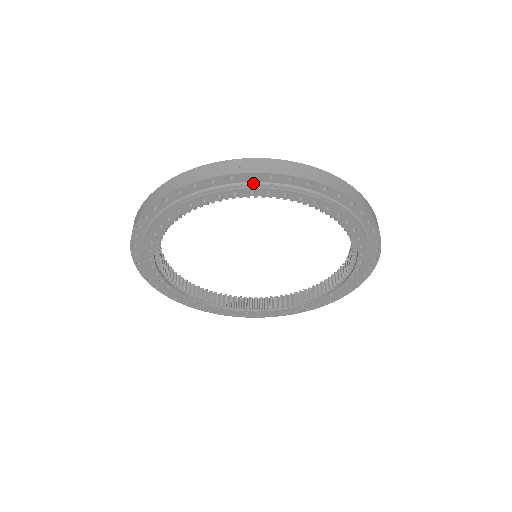
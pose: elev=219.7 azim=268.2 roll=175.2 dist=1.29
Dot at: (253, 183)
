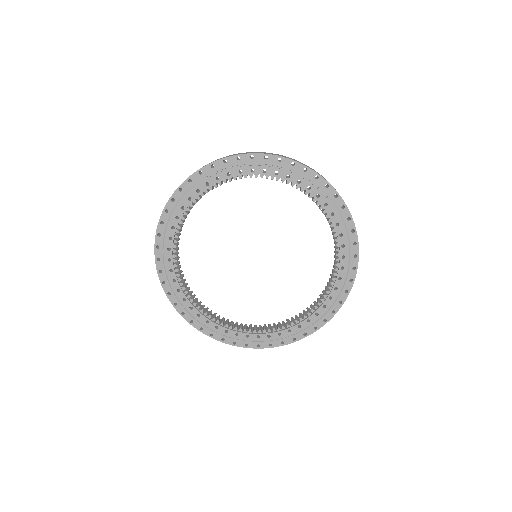
Dot at: (279, 166)
